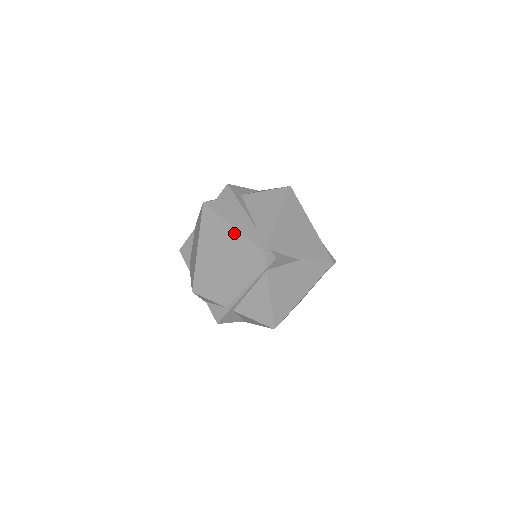
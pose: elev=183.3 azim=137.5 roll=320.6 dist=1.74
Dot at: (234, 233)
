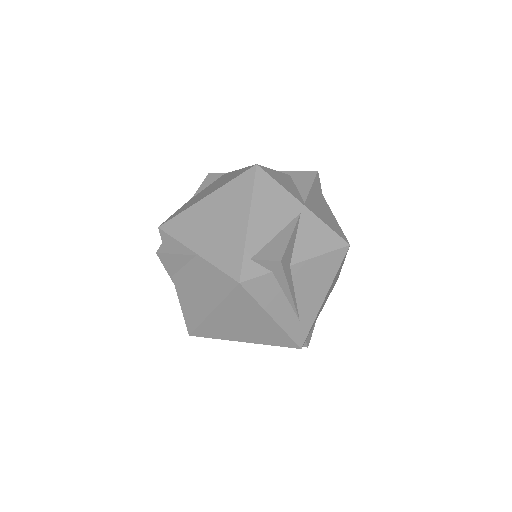
Dot at: (272, 325)
